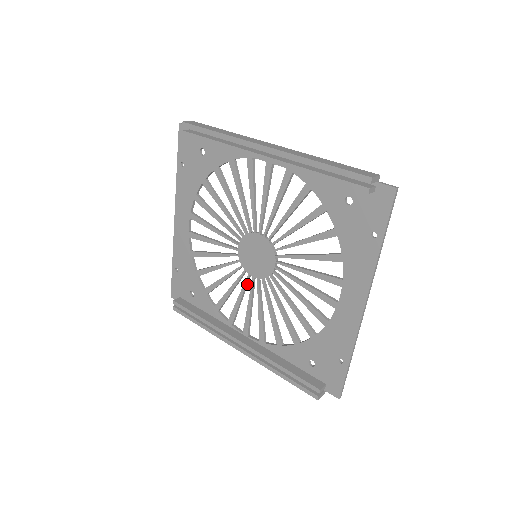
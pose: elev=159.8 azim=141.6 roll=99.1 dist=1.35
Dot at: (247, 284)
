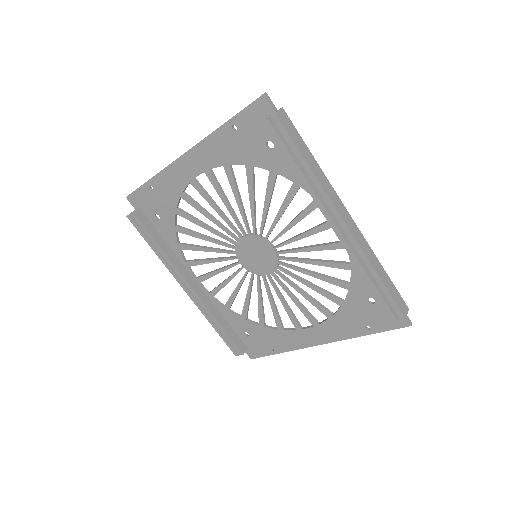
Dot at: (228, 259)
